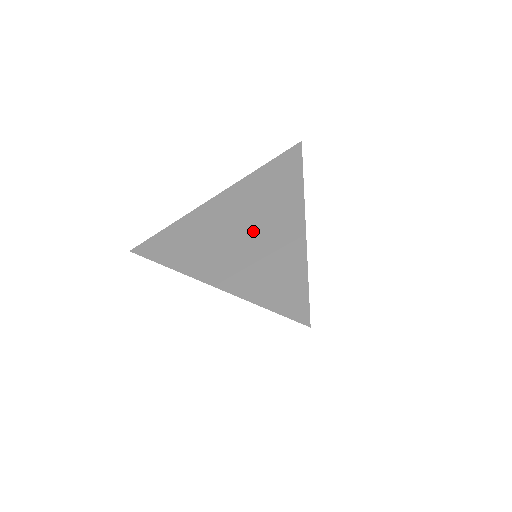
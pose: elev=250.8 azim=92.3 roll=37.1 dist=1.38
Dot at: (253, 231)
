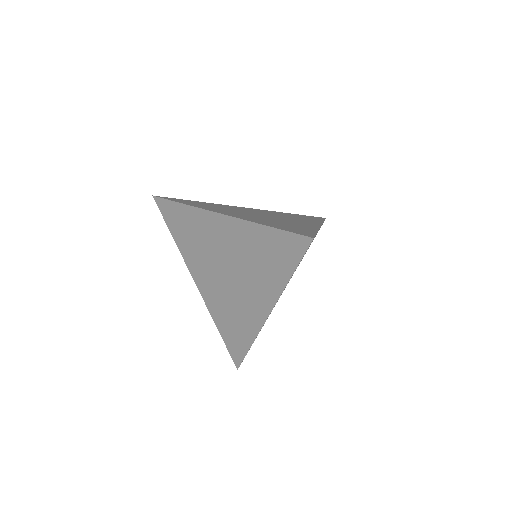
Dot at: (273, 217)
